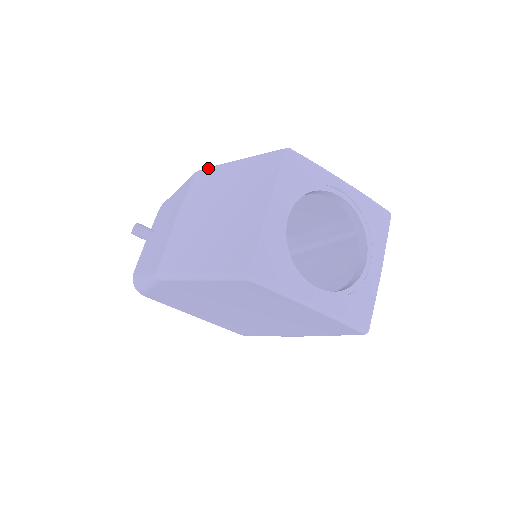
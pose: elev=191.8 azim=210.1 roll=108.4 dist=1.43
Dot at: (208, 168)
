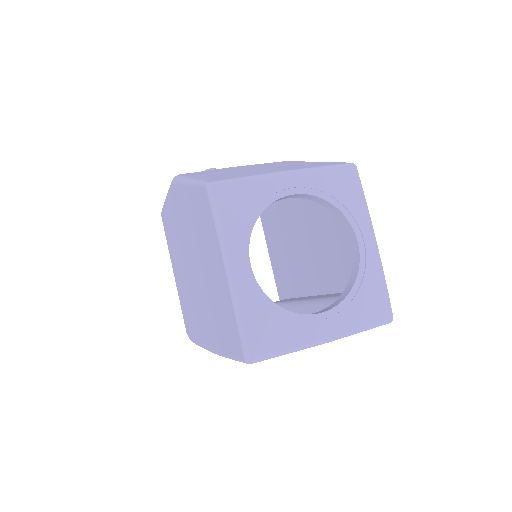
Dot at: occluded
